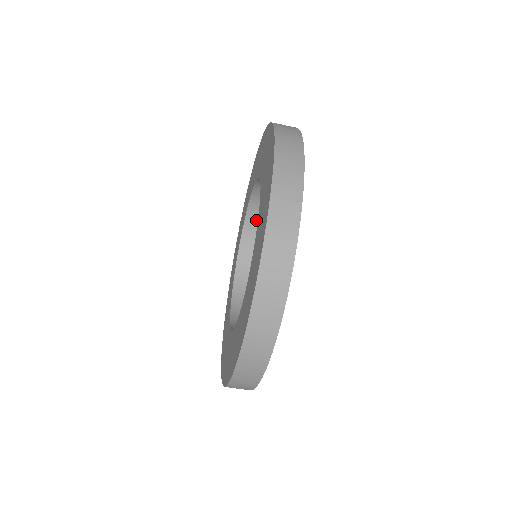
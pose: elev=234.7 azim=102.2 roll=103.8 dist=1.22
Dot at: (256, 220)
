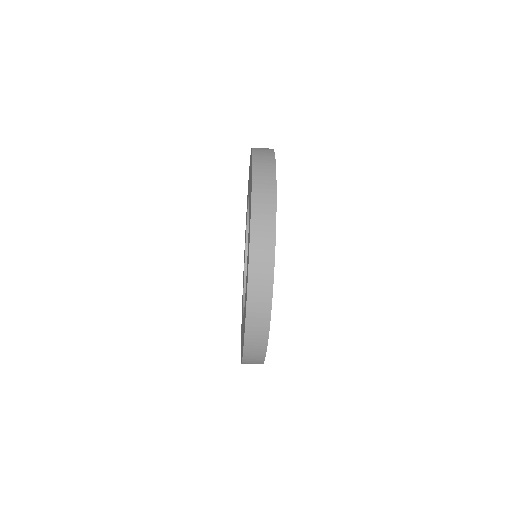
Dot at: occluded
